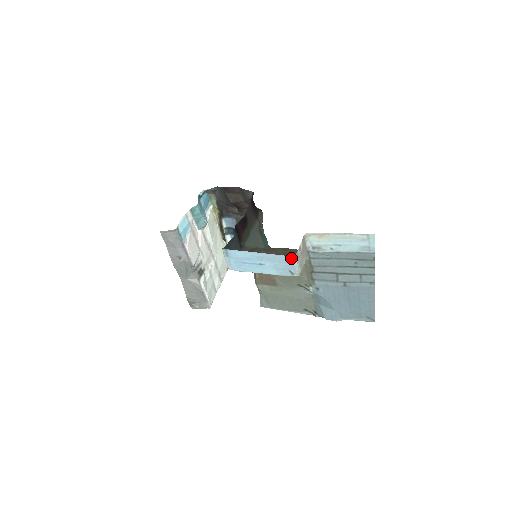
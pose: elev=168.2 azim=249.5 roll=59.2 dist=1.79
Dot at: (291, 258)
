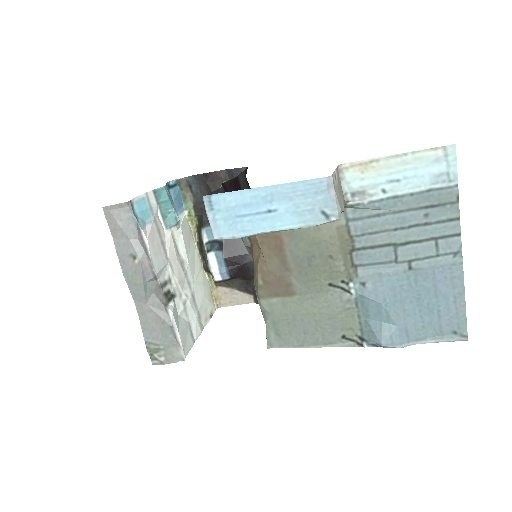
Dot at: (324, 182)
